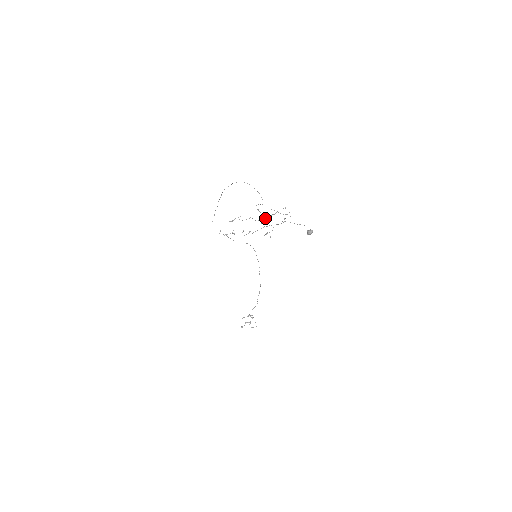
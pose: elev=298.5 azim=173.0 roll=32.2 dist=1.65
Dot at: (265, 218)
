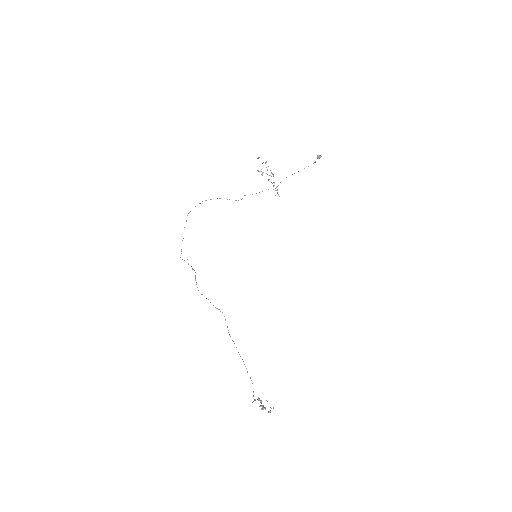
Dot at: (272, 173)
